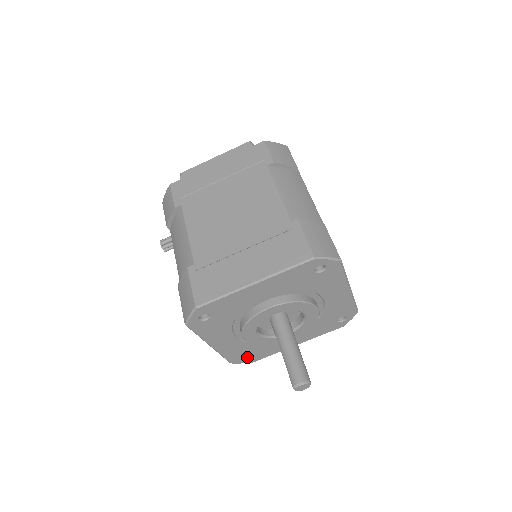
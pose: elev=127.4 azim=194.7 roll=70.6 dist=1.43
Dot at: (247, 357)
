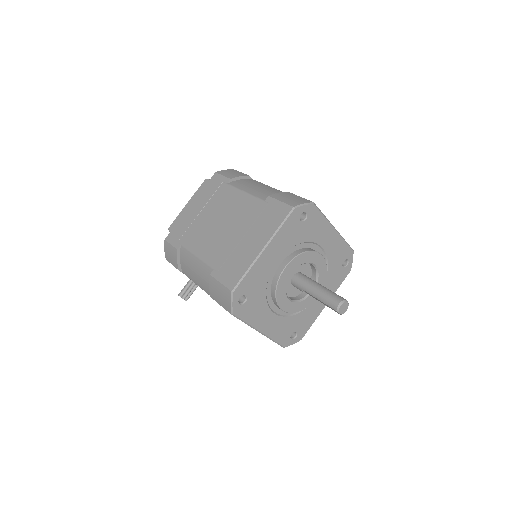
Dot at: (294, 336)
